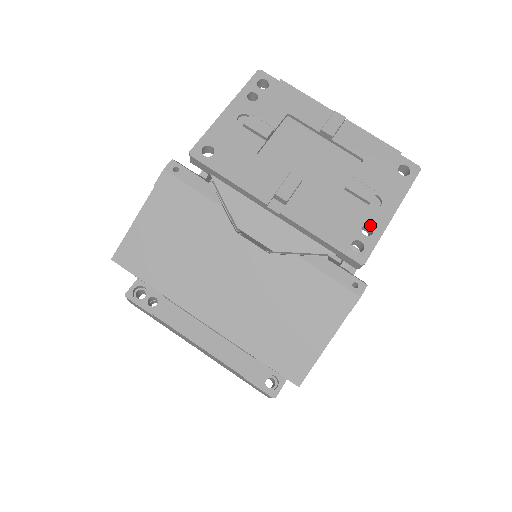
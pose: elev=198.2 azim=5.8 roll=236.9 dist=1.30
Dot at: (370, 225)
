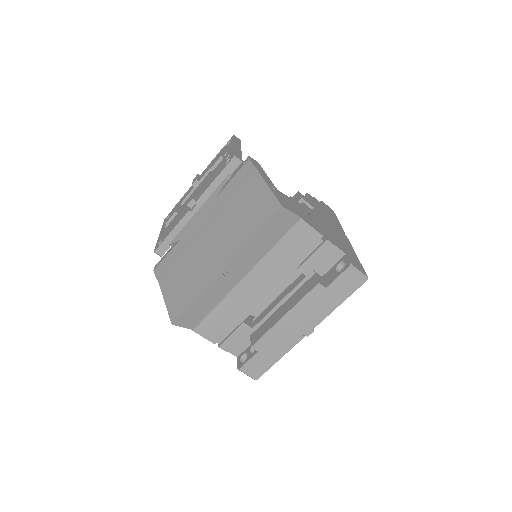
Dot at: (228, 156)
